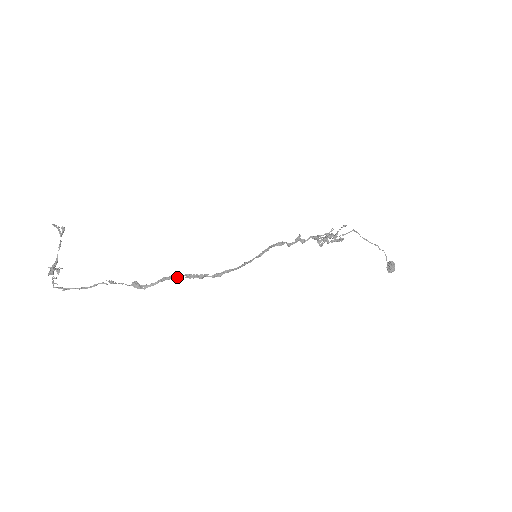
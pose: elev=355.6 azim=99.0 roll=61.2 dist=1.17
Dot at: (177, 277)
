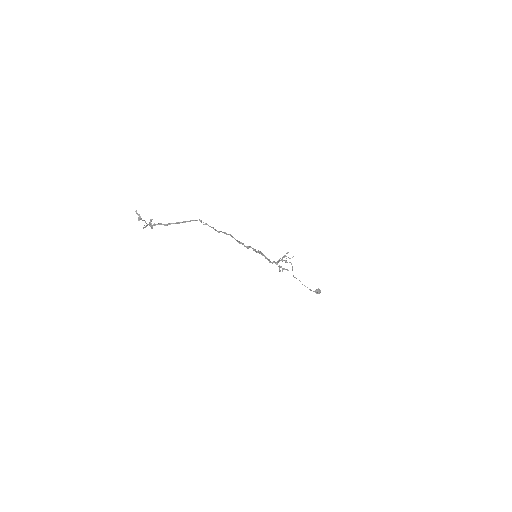
Dot at: (231, 235)
